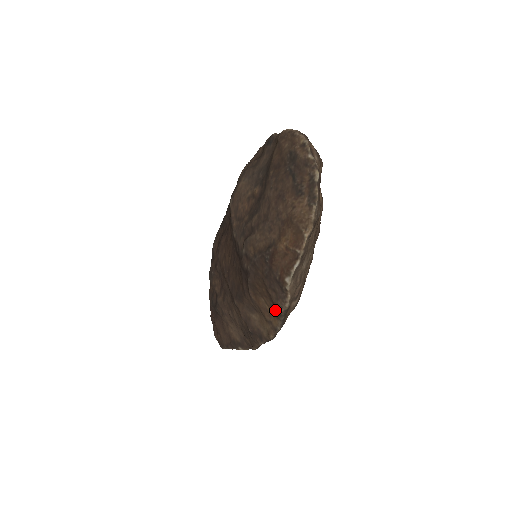
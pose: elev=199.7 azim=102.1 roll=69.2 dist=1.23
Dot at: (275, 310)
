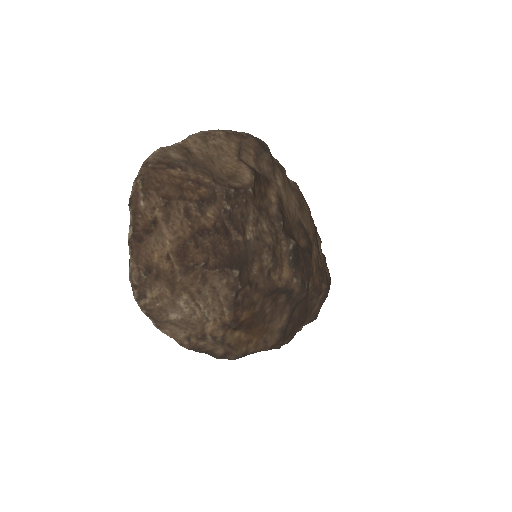
Dot at: occluded
